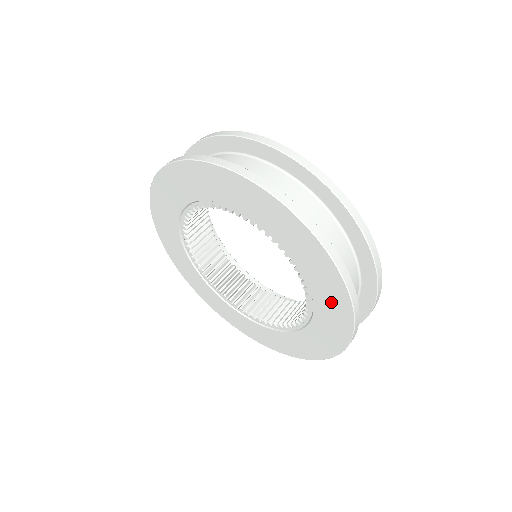
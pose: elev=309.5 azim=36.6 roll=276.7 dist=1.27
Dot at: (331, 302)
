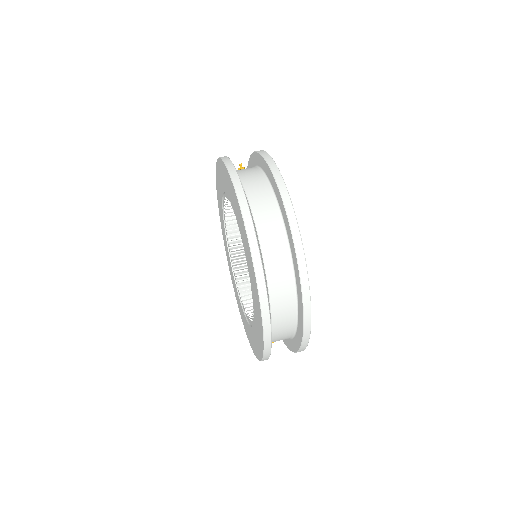
Dot at: (257, 342)
